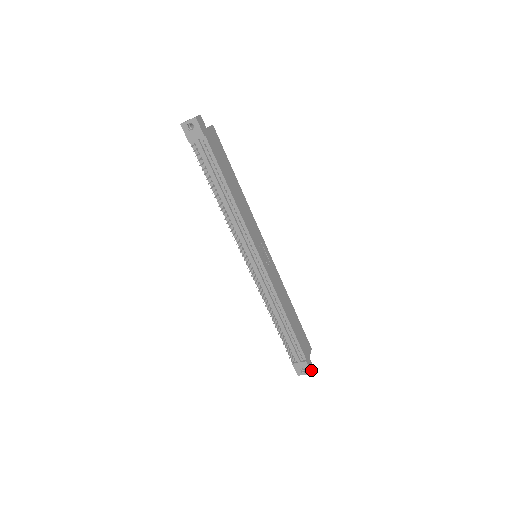
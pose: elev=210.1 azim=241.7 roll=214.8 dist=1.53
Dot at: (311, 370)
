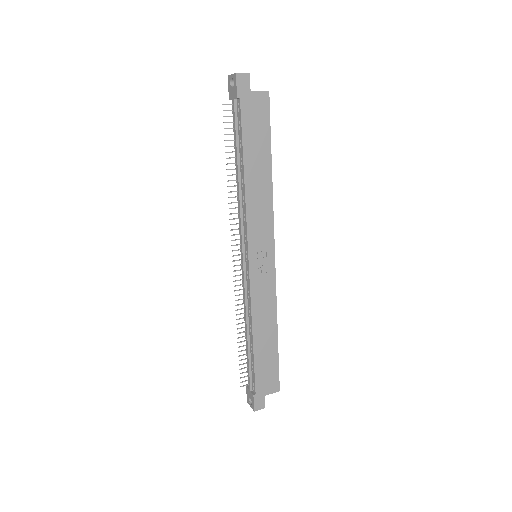
Dot at: (257, 408)
